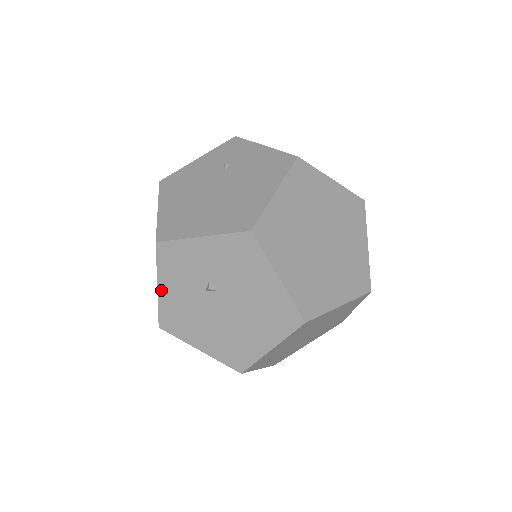
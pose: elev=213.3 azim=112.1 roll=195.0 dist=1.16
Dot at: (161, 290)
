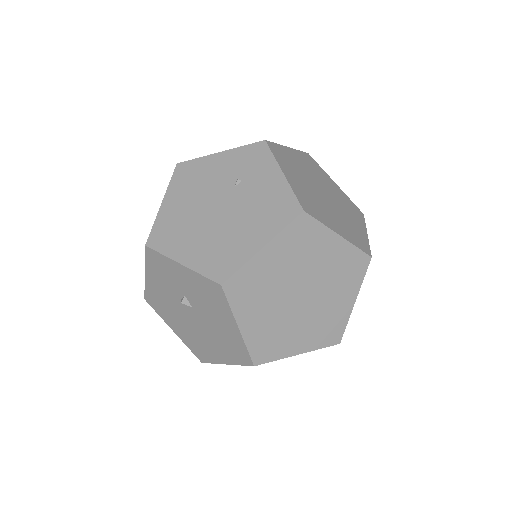
Dot at: (147, 278)
